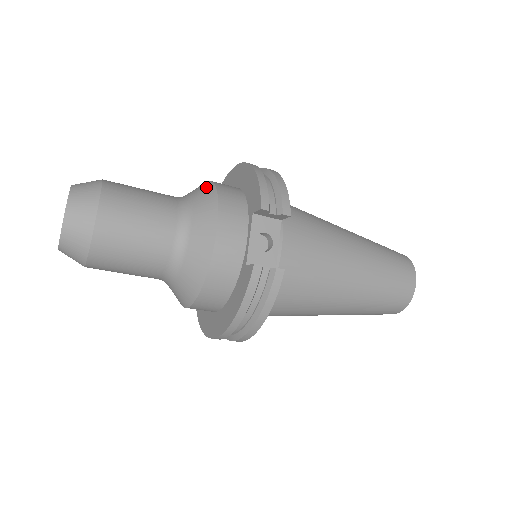
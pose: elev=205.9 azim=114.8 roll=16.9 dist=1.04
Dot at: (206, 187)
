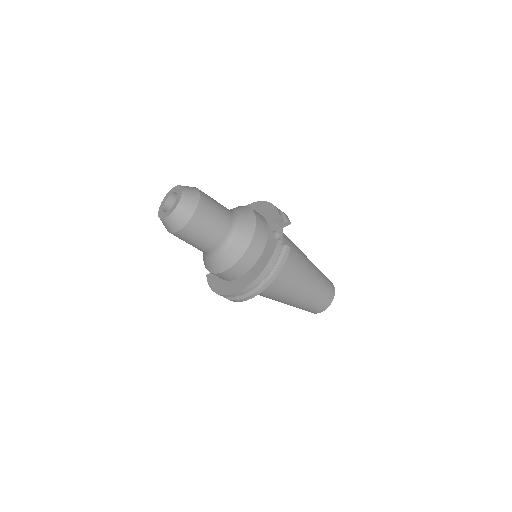
Dot at: (241, 207)
